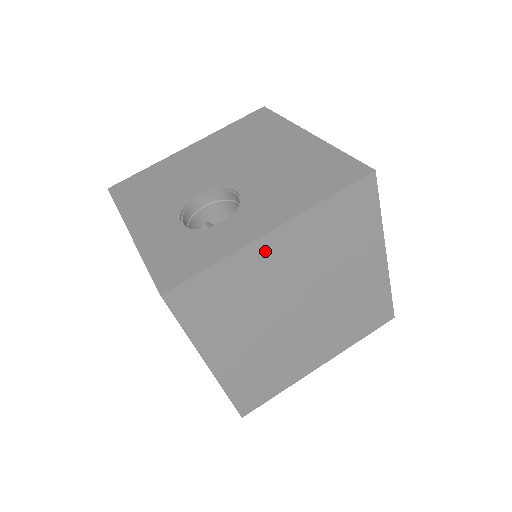
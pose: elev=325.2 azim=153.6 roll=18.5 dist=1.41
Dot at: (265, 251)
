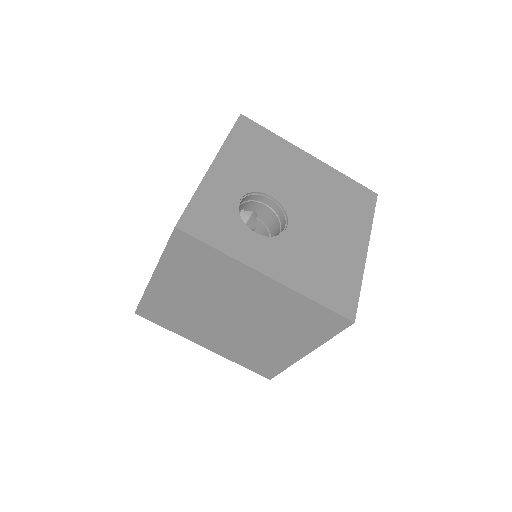
Dot at: (251, 278)
